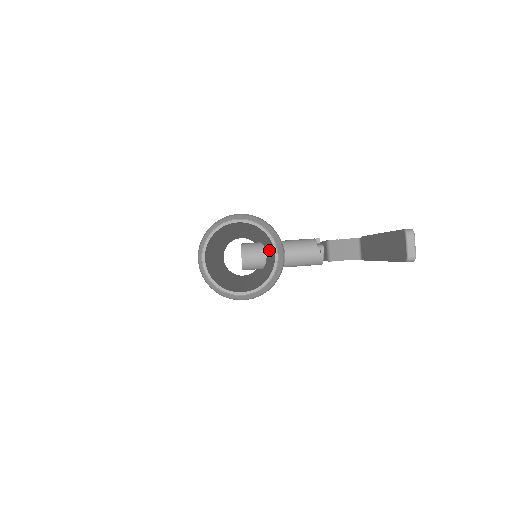
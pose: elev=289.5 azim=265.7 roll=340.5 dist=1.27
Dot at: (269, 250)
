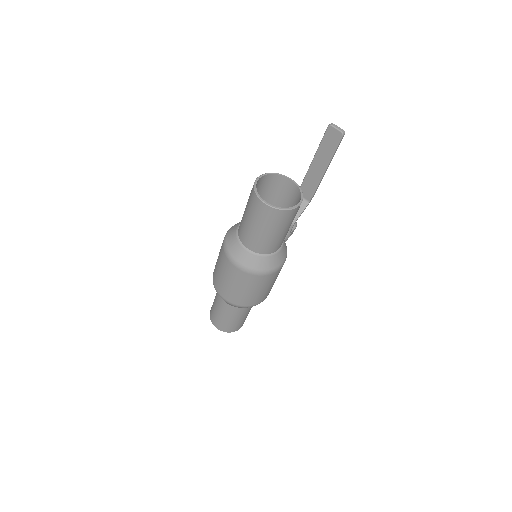
Dot at: occluded
